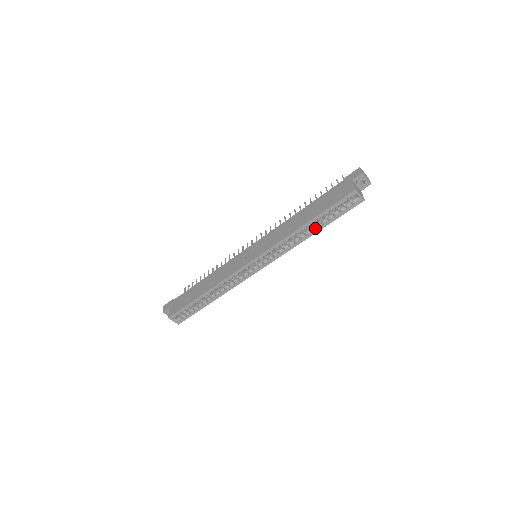
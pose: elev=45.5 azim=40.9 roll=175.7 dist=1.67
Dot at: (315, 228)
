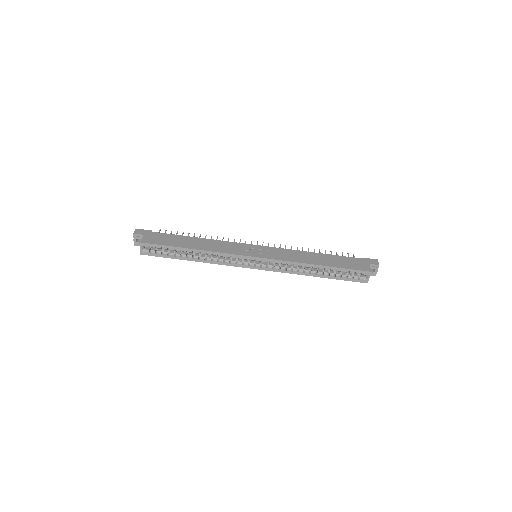
Dot at: (321, 273)
